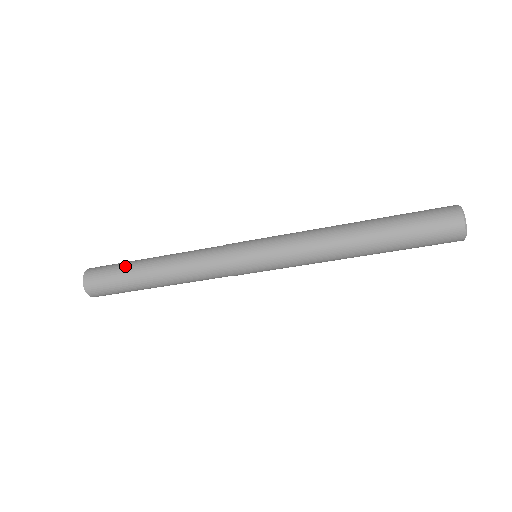
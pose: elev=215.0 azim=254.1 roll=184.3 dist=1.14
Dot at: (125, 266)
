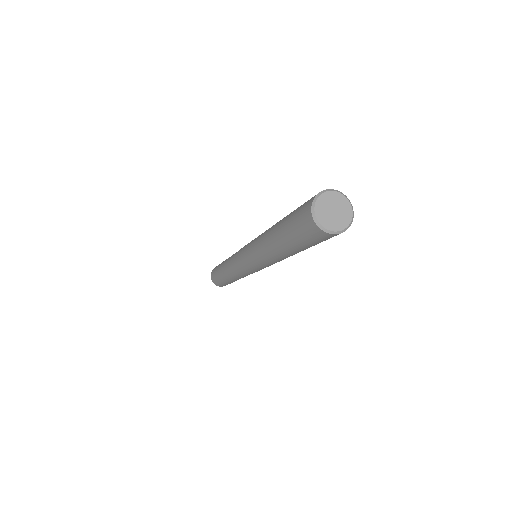
Dot at: (217, 271)
